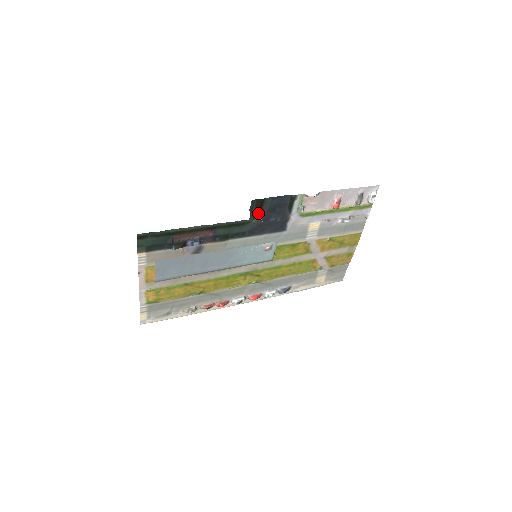
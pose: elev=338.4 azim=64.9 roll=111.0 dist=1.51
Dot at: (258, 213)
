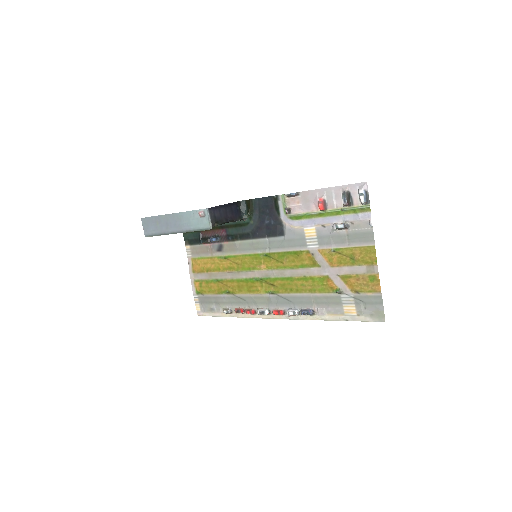
Dot at: (248, 212)
